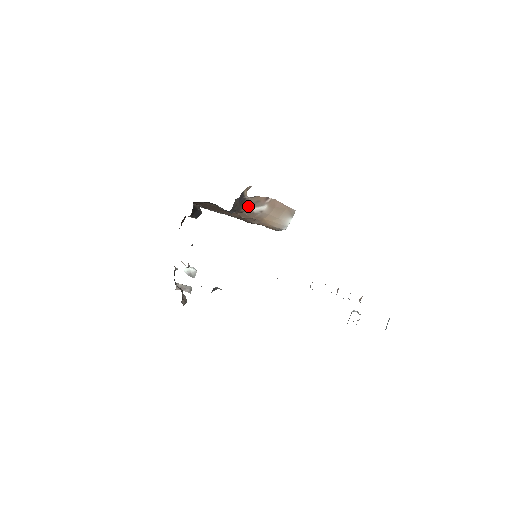
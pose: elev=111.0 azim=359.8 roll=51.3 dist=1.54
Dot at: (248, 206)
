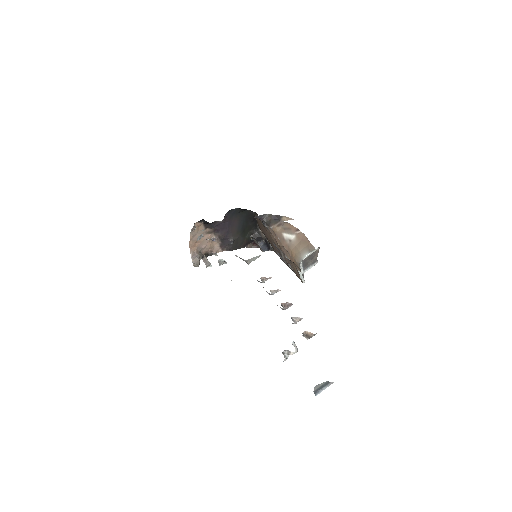
Dot at: (281, 229)
